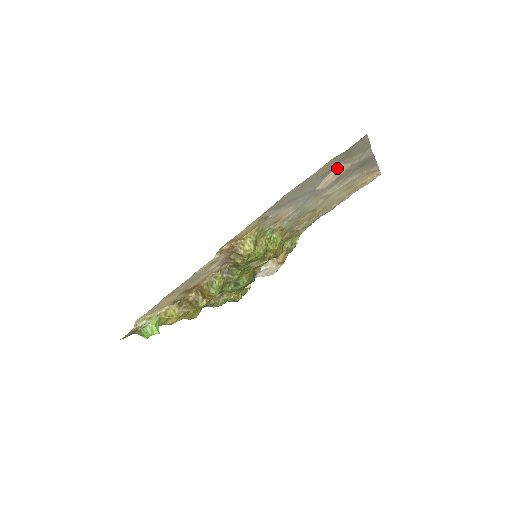
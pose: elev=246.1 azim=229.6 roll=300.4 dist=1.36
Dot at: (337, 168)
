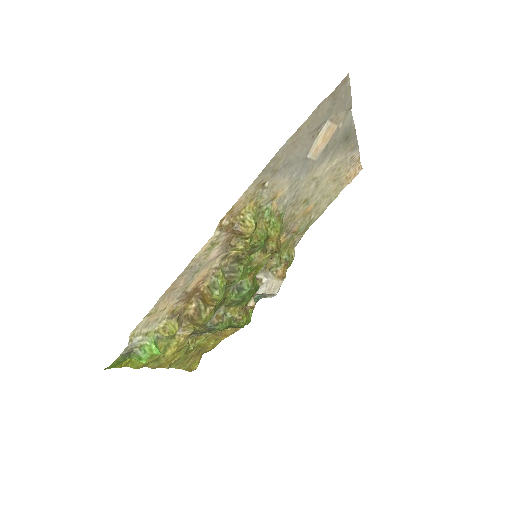
Dot at: (324, 128)
